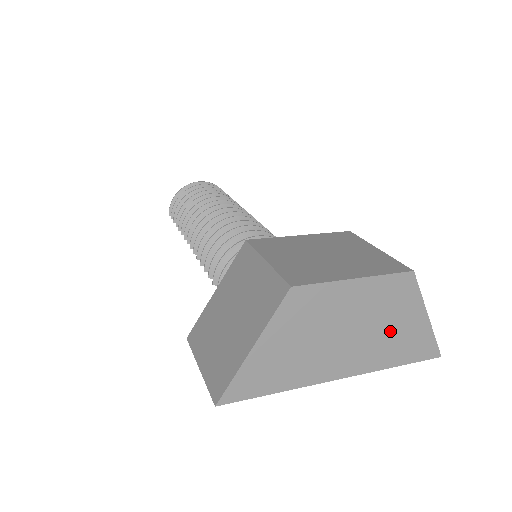
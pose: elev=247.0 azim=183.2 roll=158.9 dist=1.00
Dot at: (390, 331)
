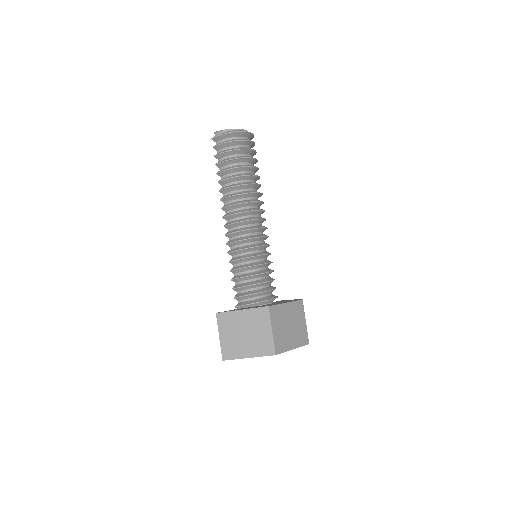
Dot at: occluded
